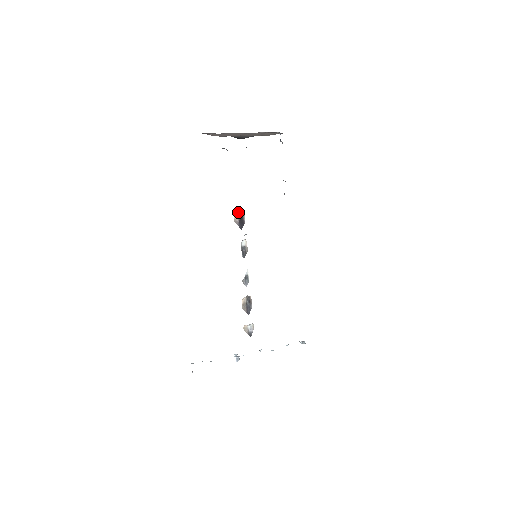
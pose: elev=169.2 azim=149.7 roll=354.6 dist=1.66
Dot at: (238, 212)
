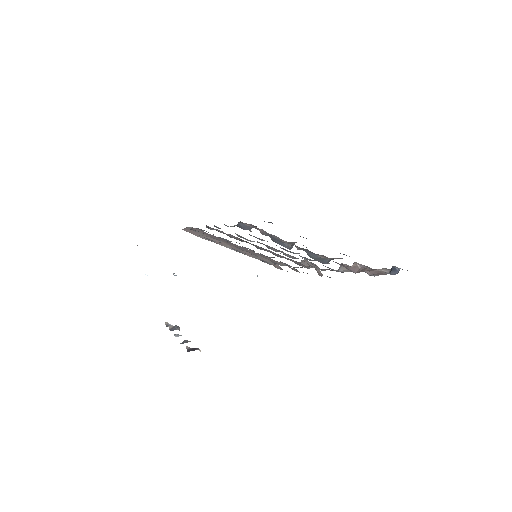
Dot at: occluded
